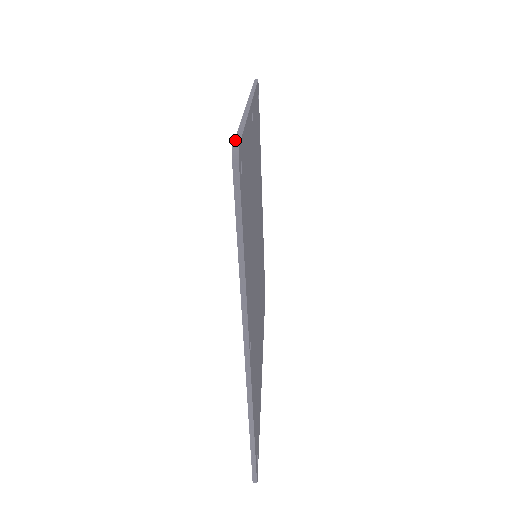
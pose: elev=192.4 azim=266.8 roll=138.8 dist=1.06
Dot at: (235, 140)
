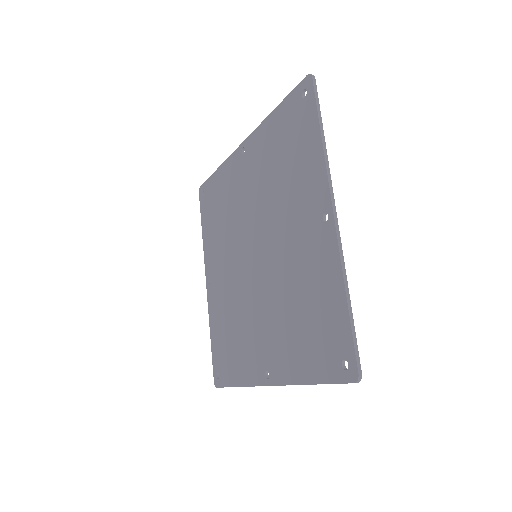
Dot at: (300, 82)
